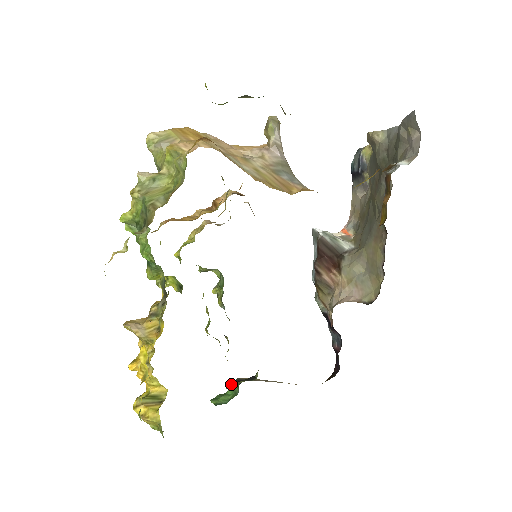
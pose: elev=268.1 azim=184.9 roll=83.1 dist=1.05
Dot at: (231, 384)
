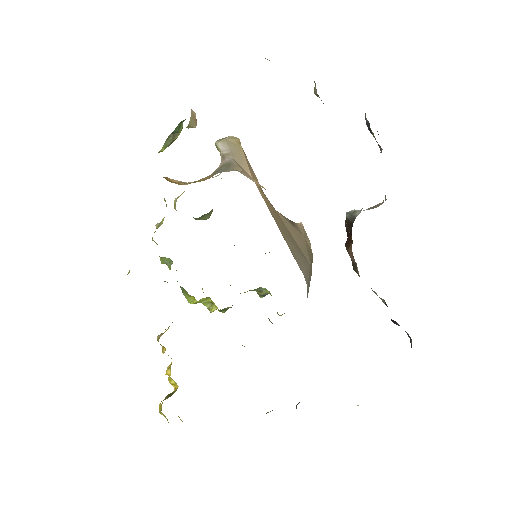
Dot at: occluded
